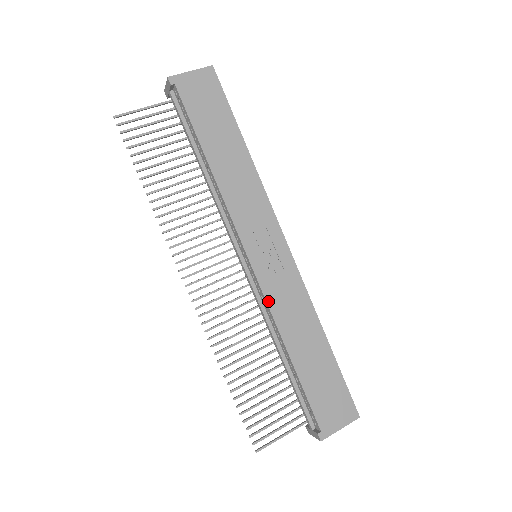
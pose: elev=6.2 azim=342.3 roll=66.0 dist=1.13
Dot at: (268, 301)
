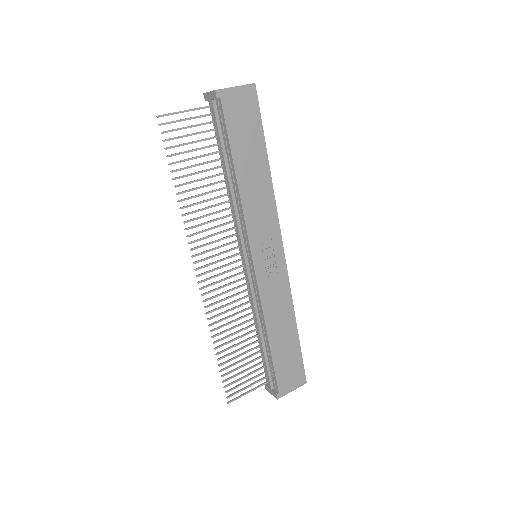
Dot at: (261, 297)
